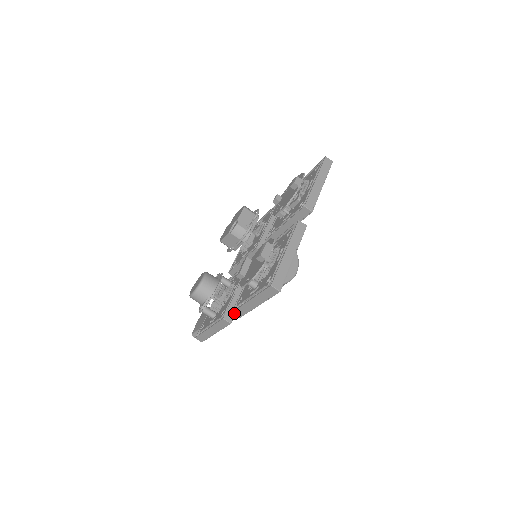
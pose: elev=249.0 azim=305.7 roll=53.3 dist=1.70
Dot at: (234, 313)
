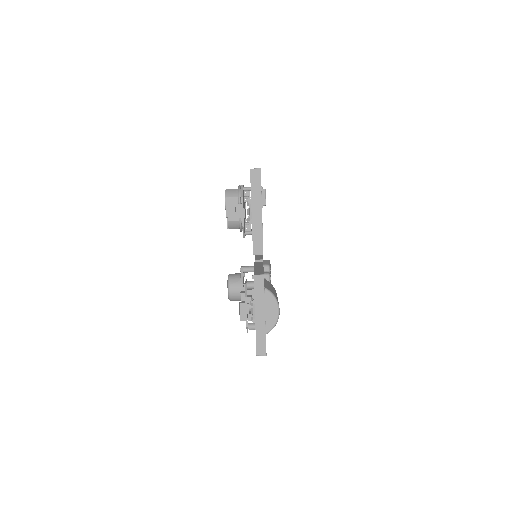
Dot at: occluded
